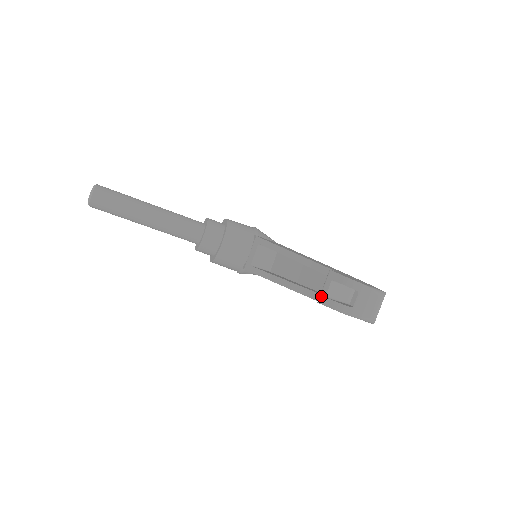
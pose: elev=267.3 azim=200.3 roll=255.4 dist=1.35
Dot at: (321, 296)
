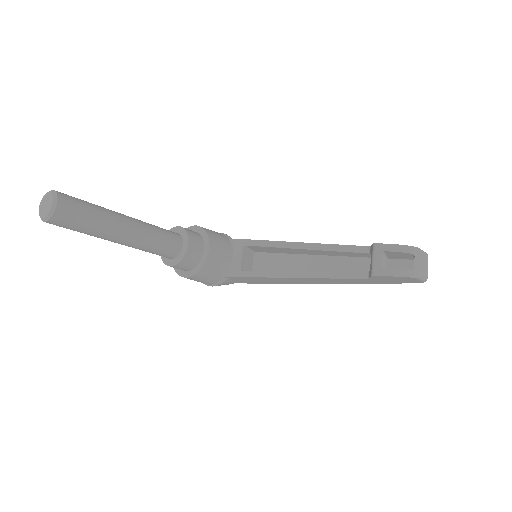
Dot at: (375, 269)
